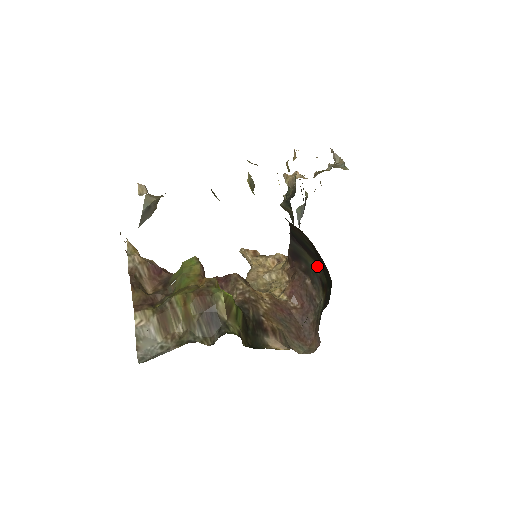
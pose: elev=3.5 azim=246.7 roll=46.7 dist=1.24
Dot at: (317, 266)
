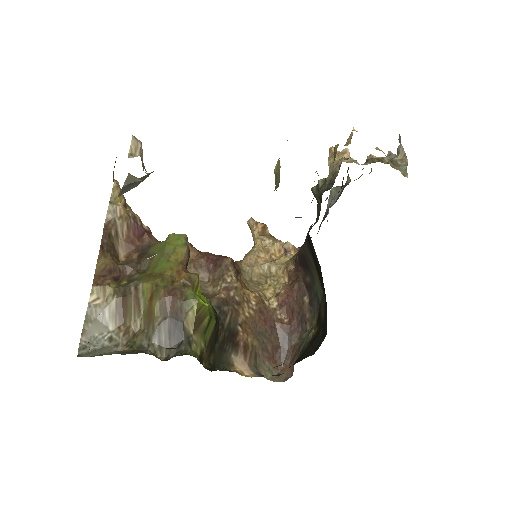
Dot at: (322, 292)
